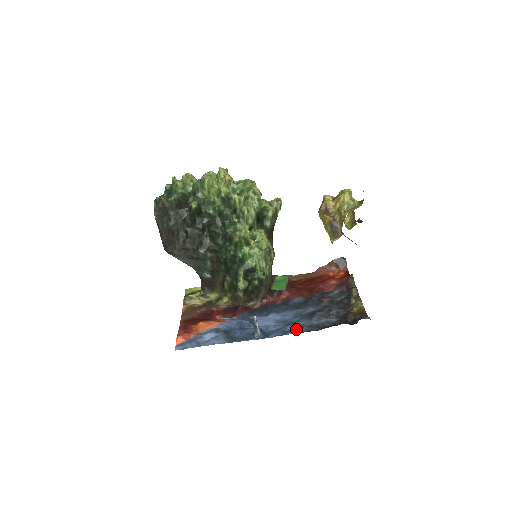
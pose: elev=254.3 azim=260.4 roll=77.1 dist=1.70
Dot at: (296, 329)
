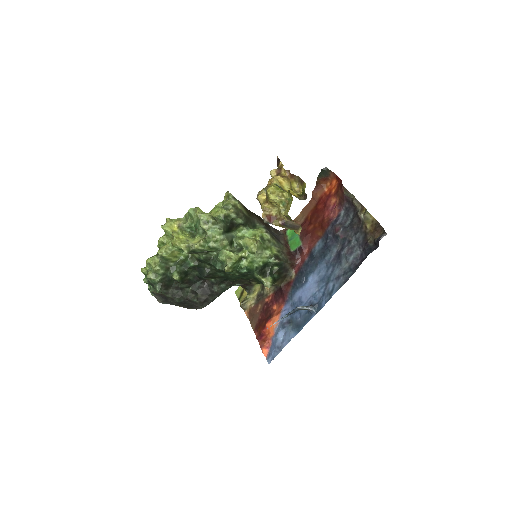
Dot at: (336, 284)
